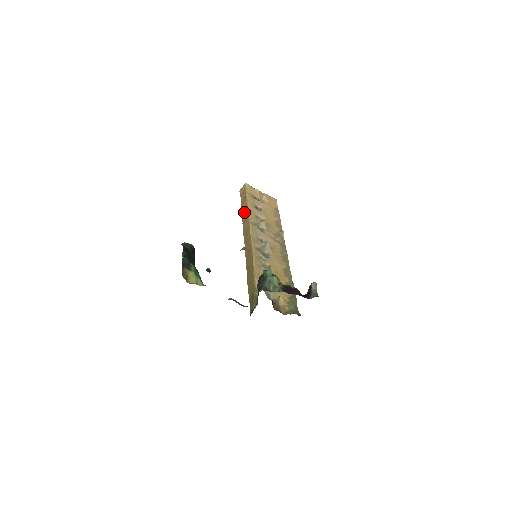
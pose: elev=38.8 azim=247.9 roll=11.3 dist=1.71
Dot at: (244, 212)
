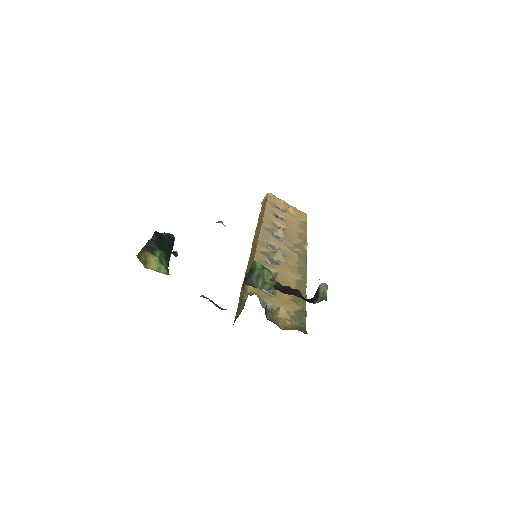
Dot at: (259, 219)
